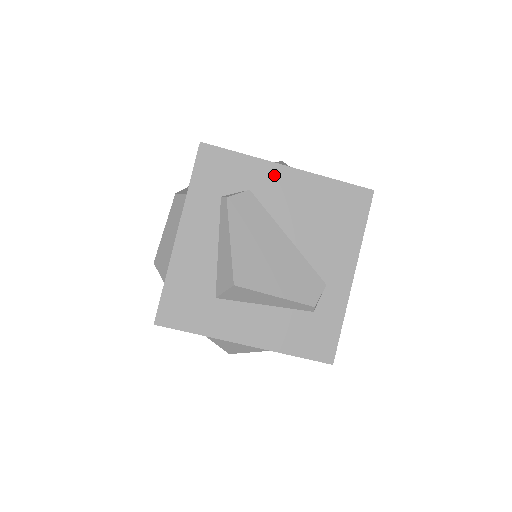
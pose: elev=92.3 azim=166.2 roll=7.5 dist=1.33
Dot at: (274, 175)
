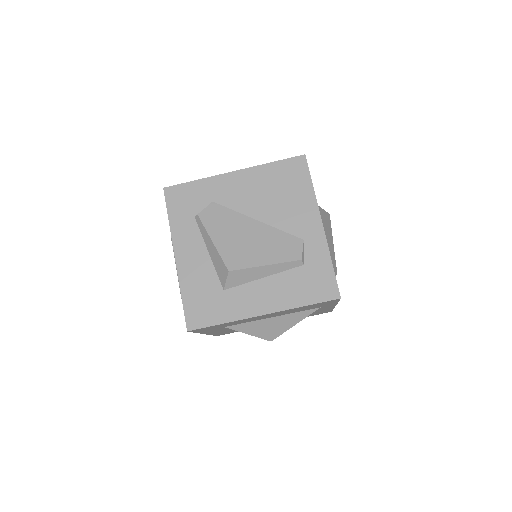
Dot at: (225, 183)
